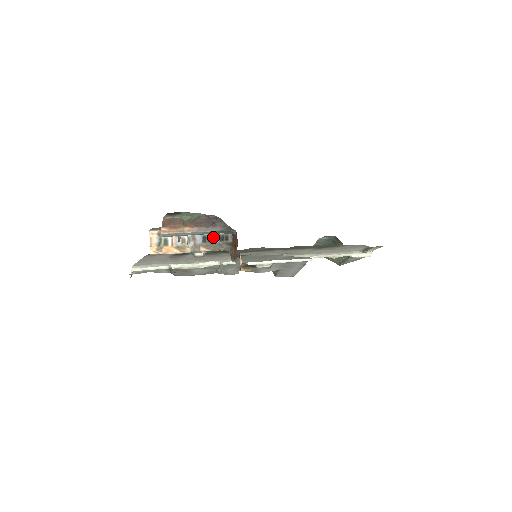
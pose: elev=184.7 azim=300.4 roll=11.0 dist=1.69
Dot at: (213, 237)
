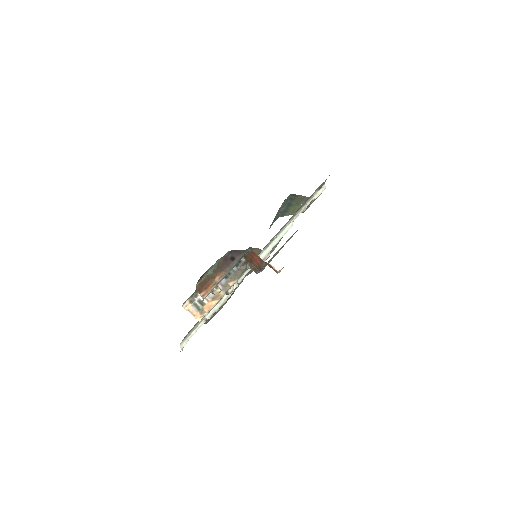
Dot at: occluded
